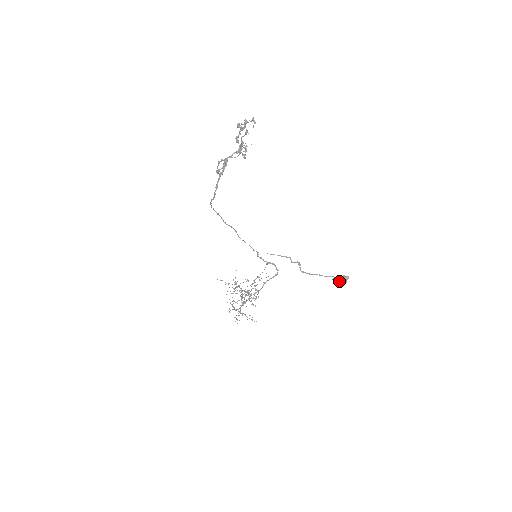
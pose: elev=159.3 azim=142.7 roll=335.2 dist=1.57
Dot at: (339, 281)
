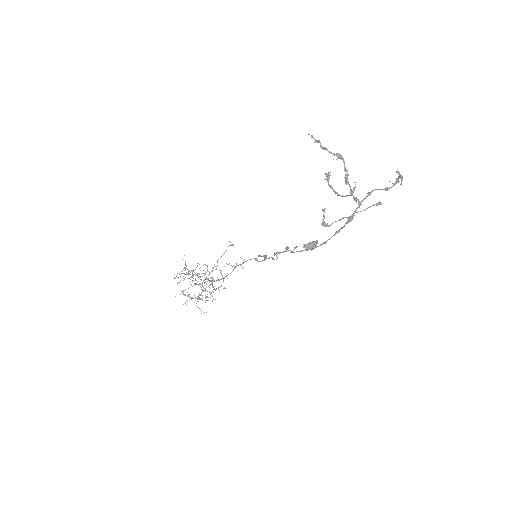
Dot at: (313, 249)
